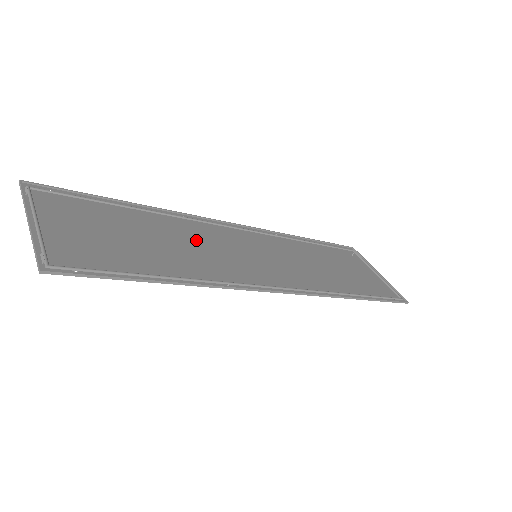
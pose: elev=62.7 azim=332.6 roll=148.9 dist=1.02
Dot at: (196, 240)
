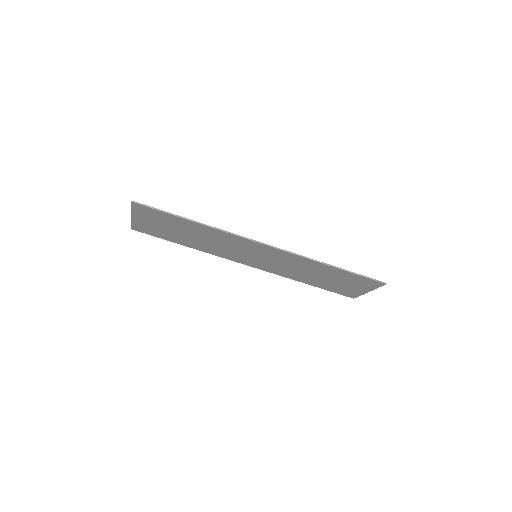
Dot at: (217, 246)
